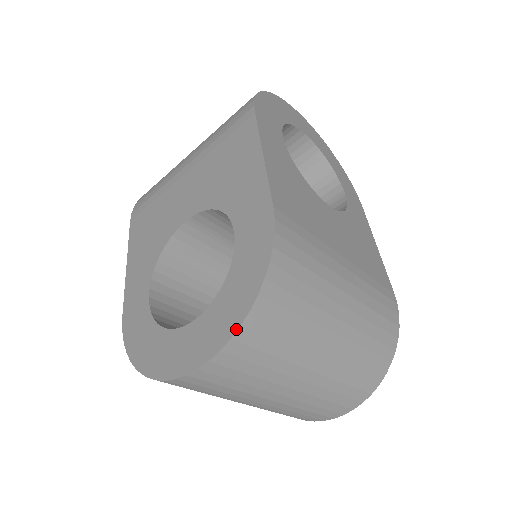
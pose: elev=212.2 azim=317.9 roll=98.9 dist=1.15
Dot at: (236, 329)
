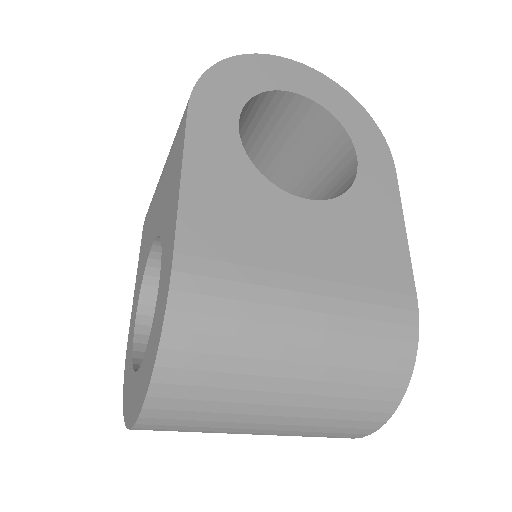
Dot at: (144, 399)
